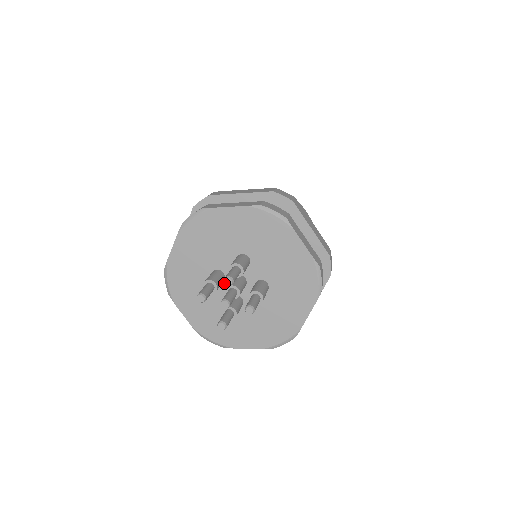
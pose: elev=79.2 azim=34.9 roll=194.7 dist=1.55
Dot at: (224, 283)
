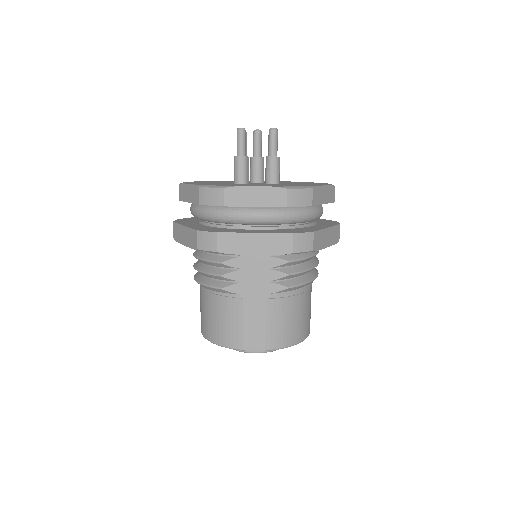
Dot at: occluded
